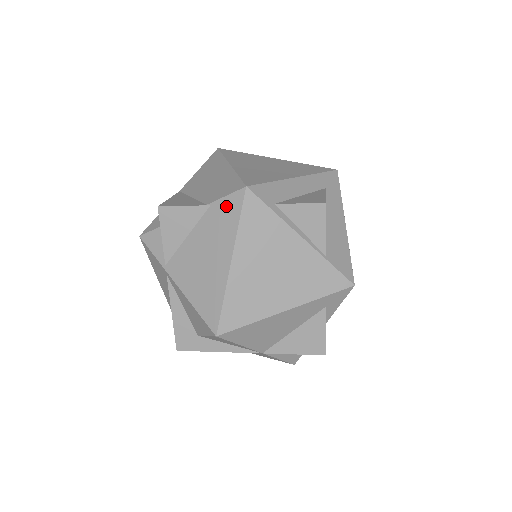
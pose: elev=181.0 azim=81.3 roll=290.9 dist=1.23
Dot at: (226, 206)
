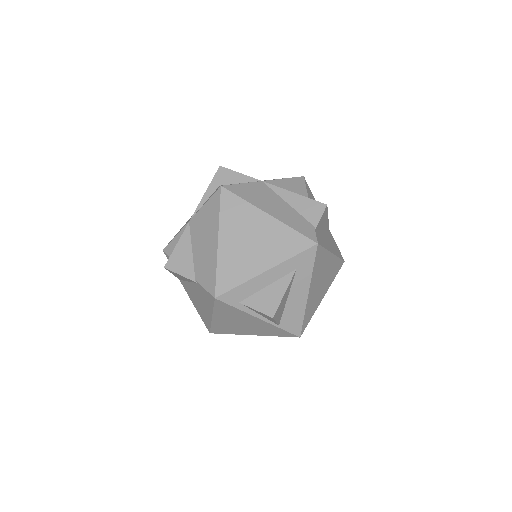
Dot at: (206, 294)
